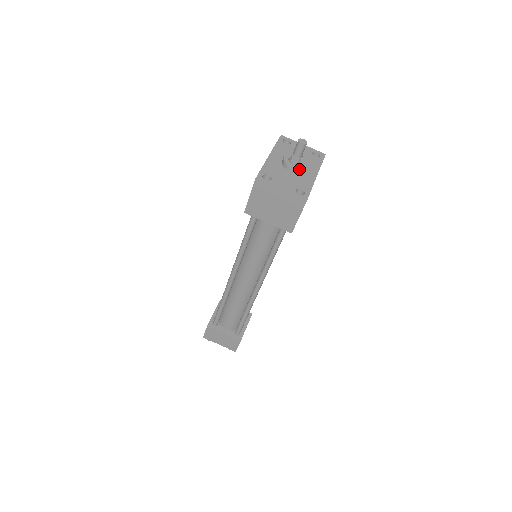
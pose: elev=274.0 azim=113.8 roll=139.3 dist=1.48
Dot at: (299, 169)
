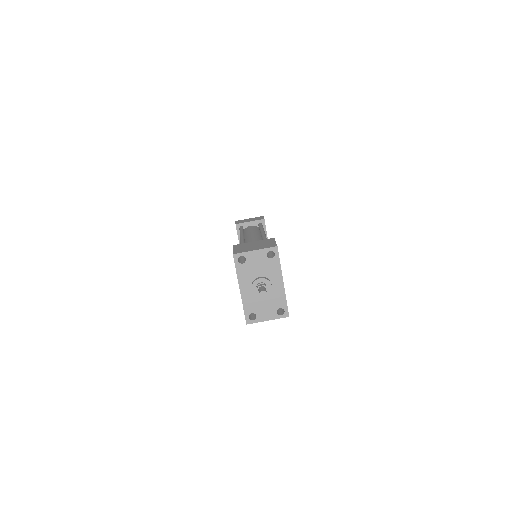
Dot at: (269, 293)
